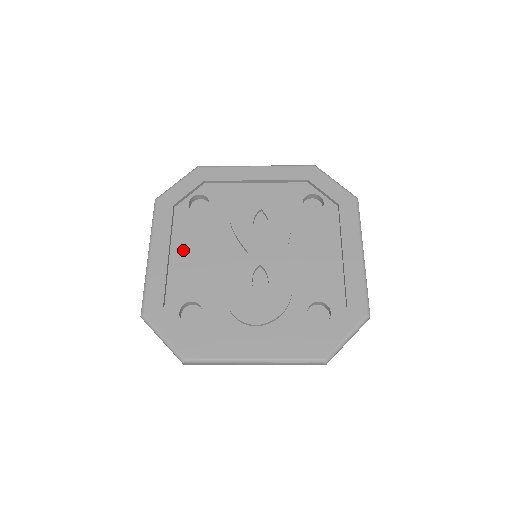
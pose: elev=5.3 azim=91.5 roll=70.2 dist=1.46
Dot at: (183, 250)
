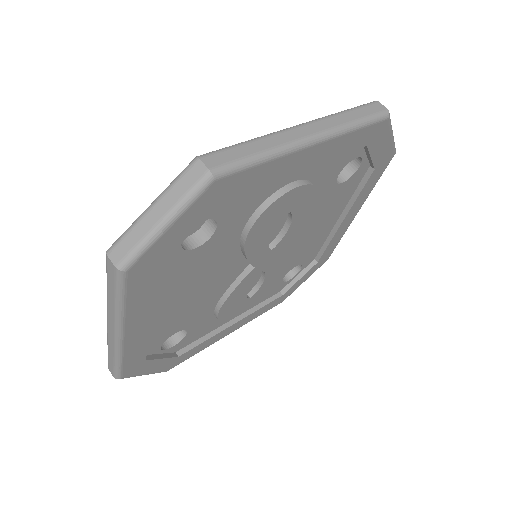
Dot at: (168, 301)
